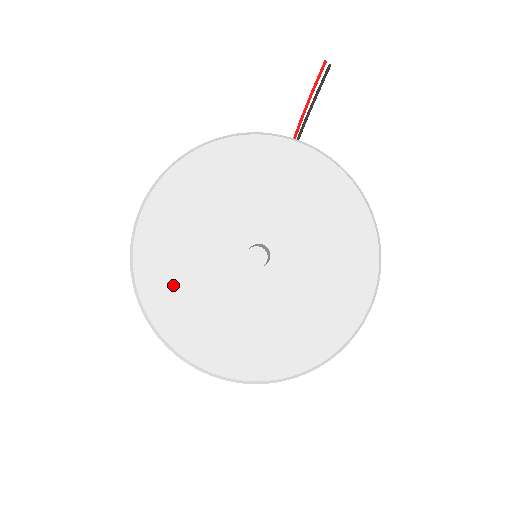
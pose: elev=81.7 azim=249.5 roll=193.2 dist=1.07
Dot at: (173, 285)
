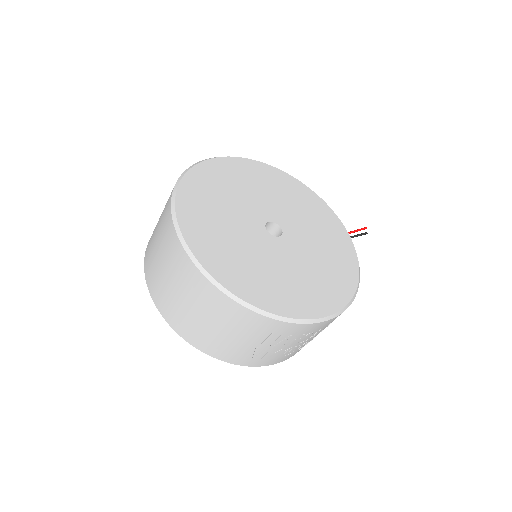
Dot at: (209, 191)
